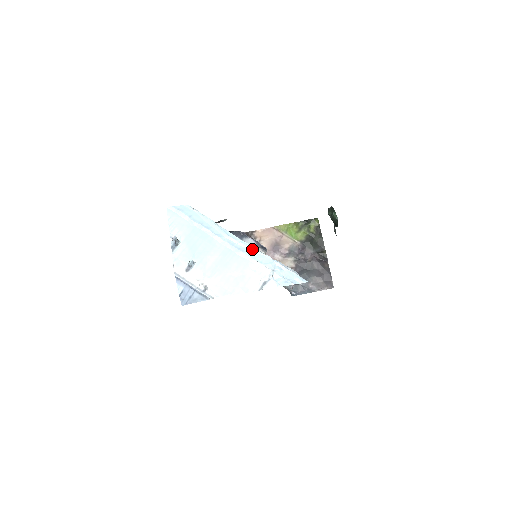
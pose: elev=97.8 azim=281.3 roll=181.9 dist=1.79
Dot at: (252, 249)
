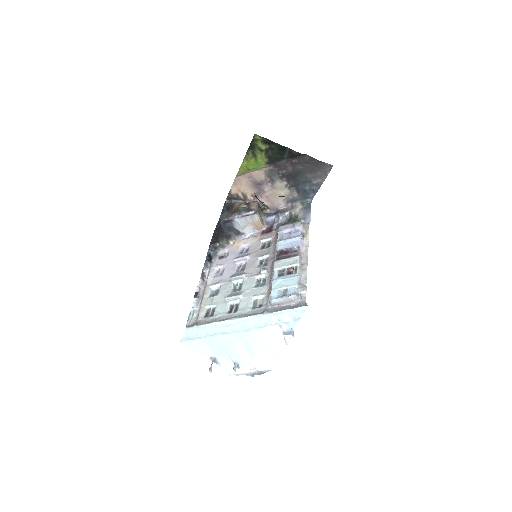
Dot at: (251, 320)
